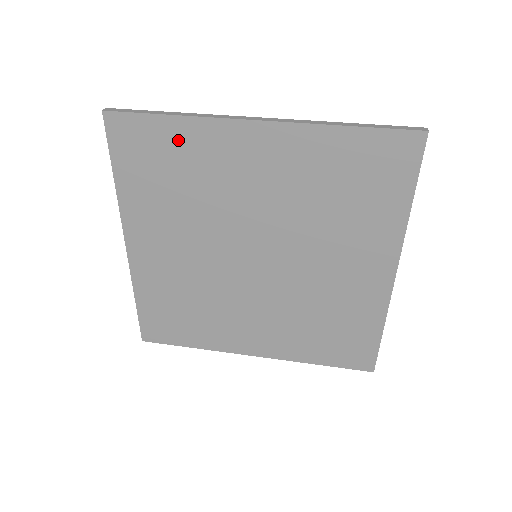
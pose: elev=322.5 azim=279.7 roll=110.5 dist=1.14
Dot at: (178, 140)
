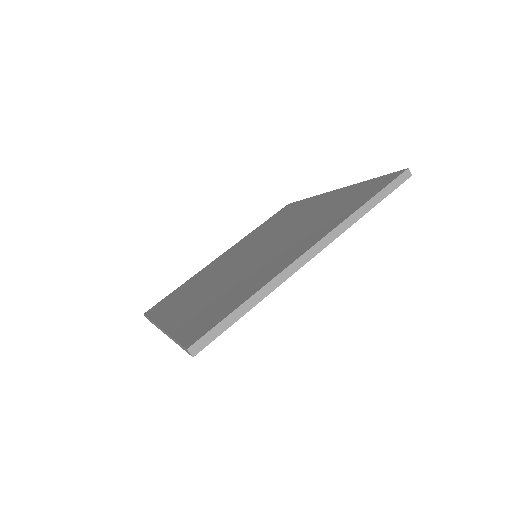
Dot at: (298, 206)
